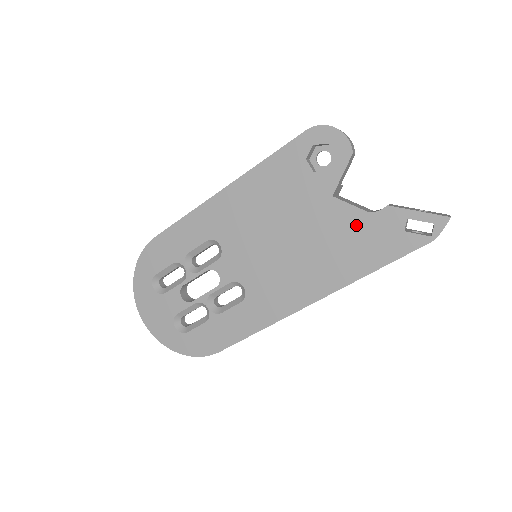
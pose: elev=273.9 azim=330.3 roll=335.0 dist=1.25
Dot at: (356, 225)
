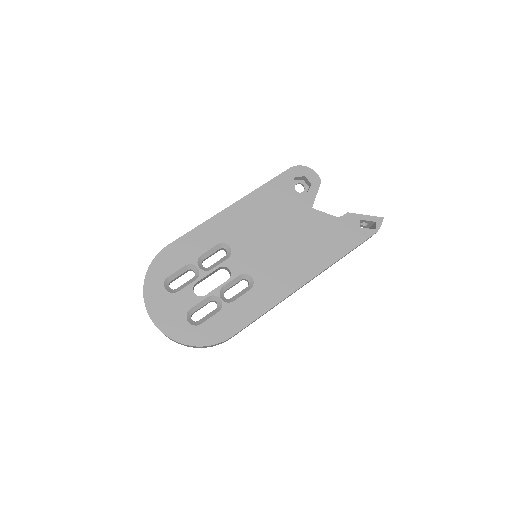
Dot at: (330, 225)
